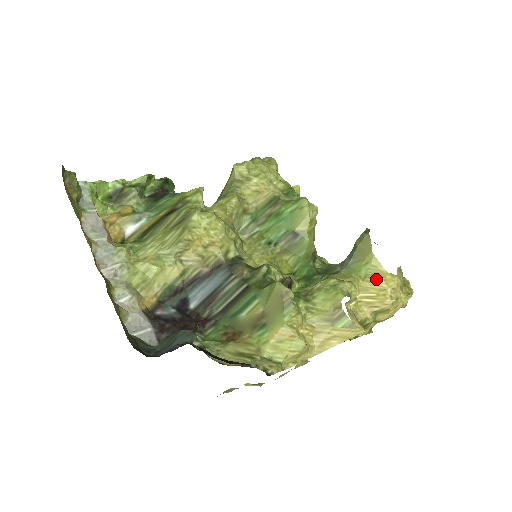
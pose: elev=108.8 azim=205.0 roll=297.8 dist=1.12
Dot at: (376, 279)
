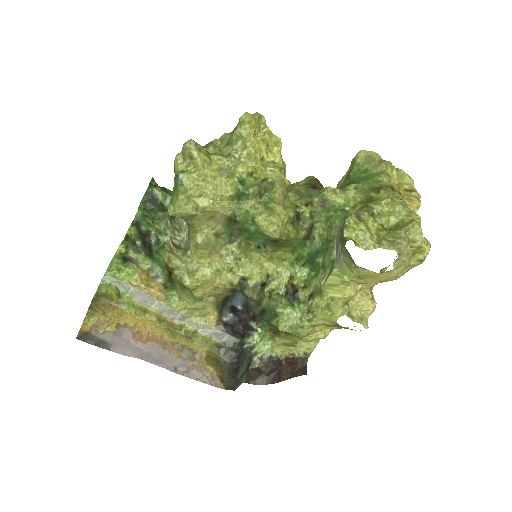
Dot at: (371, 278)
